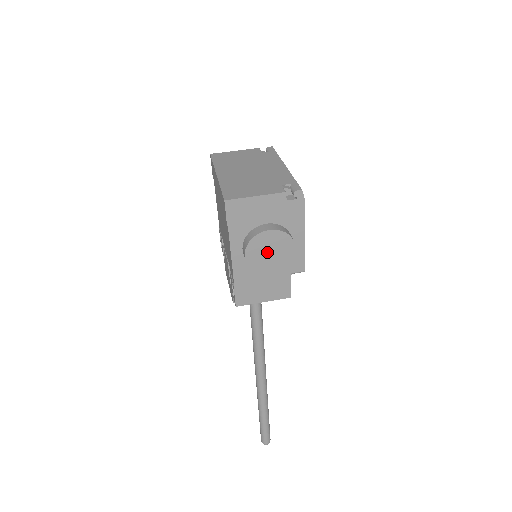
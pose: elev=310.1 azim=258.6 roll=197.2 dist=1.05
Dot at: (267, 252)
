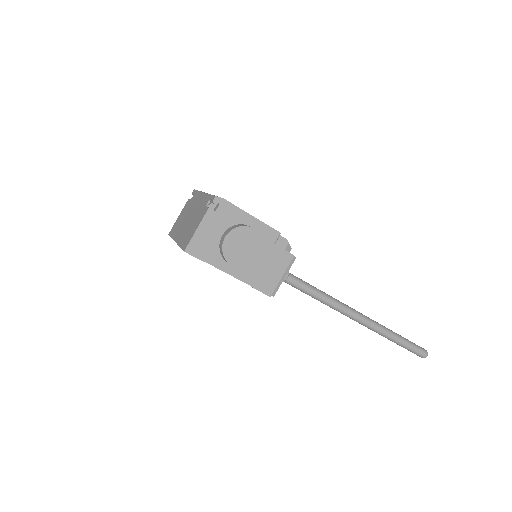
Dot at: (241, 249)
